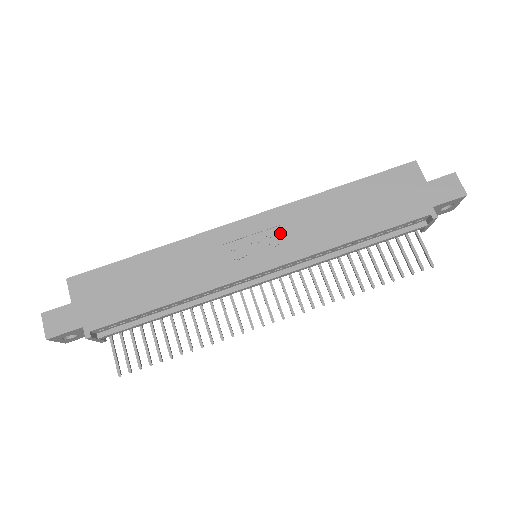
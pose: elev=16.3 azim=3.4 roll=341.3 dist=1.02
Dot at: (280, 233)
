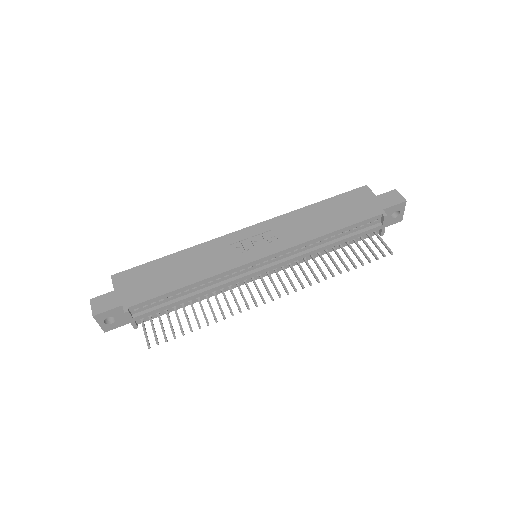
Dot at: (273, 234)
